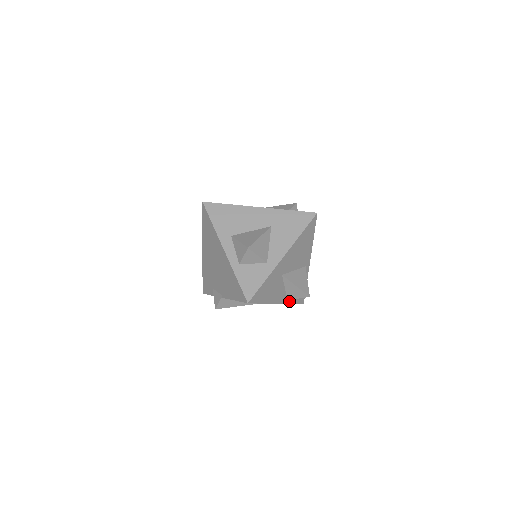
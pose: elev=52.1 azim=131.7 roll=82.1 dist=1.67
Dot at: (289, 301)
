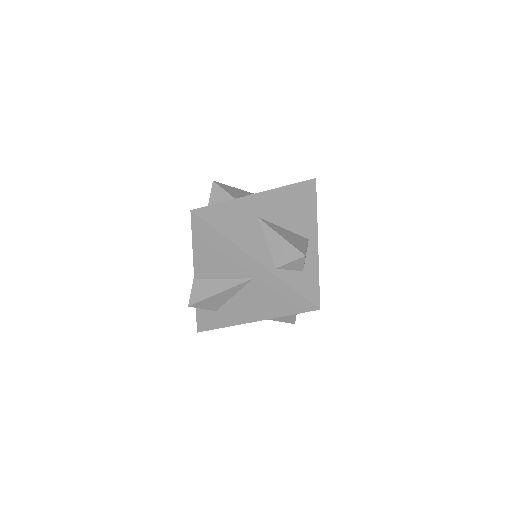
Dot at: (281, 275)
